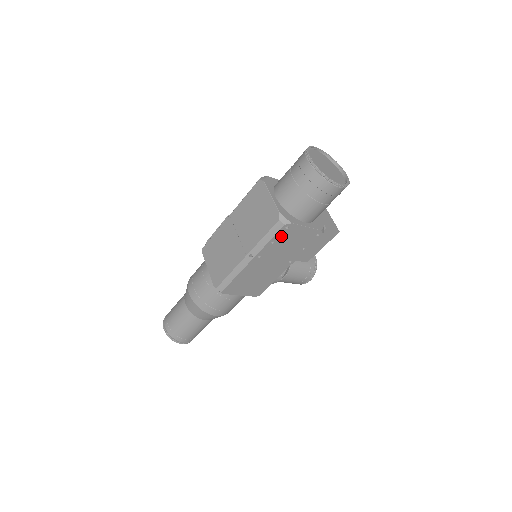
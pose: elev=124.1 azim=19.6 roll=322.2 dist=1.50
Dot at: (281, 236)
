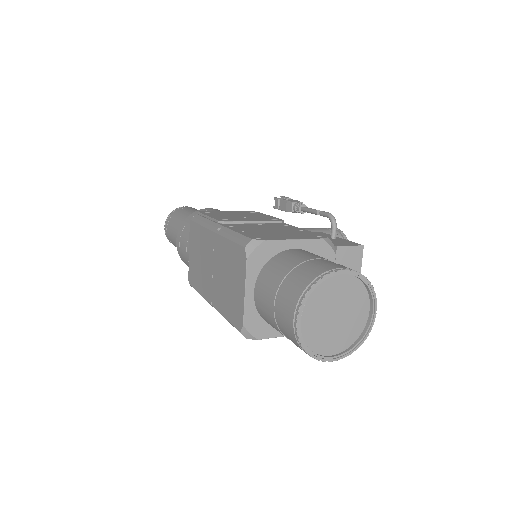
Dot at: occluded
